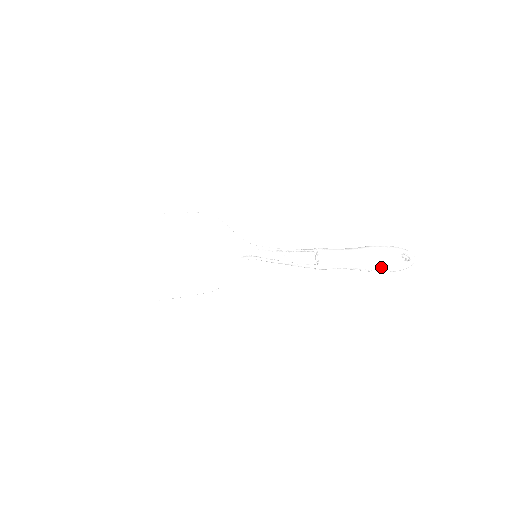
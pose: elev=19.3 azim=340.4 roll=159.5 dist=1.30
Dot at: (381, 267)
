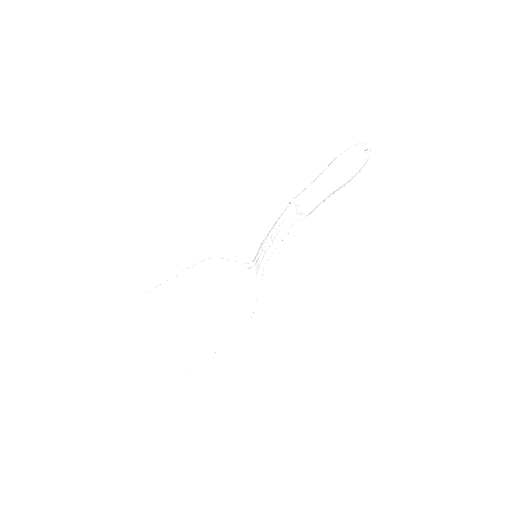
Dot at: (349, 181)
